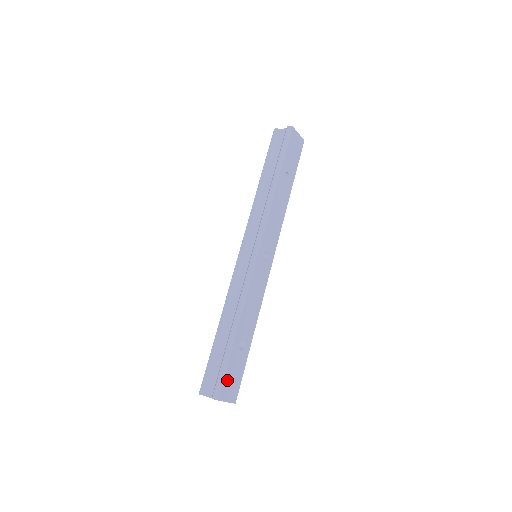
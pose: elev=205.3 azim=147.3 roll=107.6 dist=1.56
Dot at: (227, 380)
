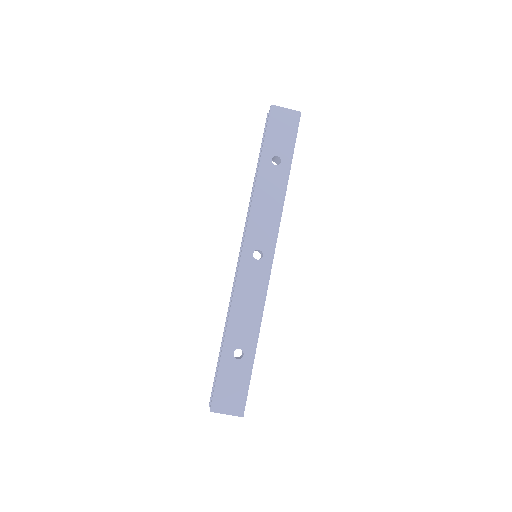
Dot at: (222, 391)
